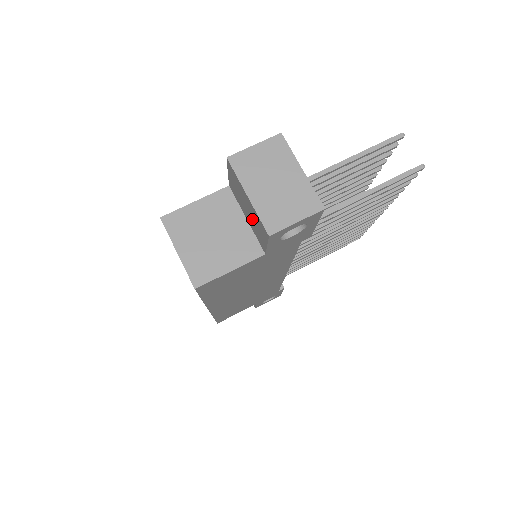
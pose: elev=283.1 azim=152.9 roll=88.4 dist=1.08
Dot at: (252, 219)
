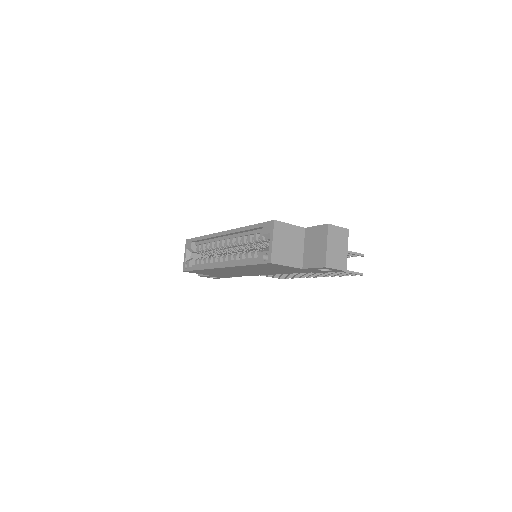
Dot at: (314, 252)
